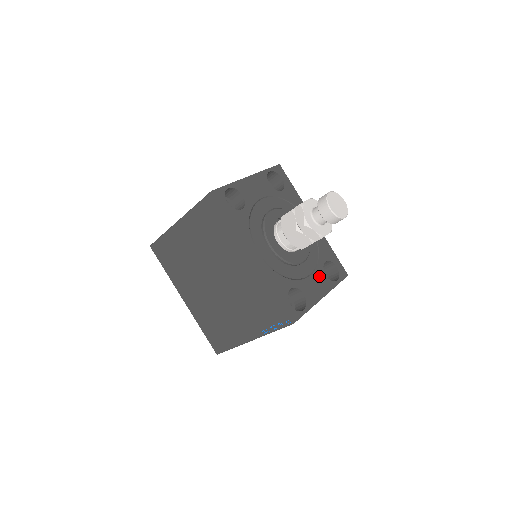
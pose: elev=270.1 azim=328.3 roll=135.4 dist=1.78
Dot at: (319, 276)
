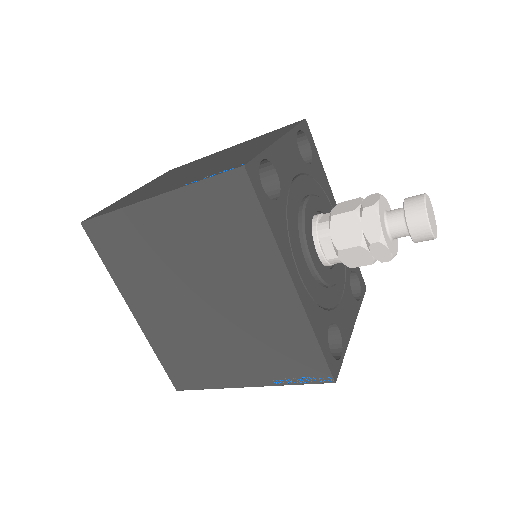
Dot at: (348, 297)
